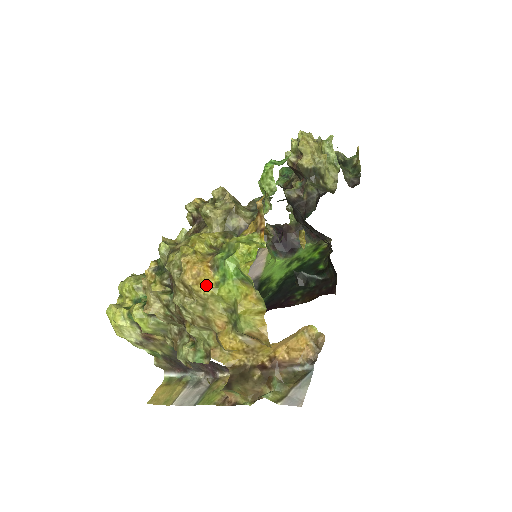
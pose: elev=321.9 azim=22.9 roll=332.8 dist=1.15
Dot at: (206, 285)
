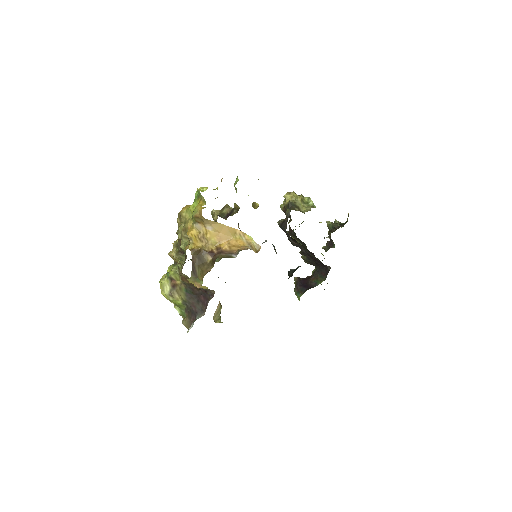
Dot at: (185, 208)
